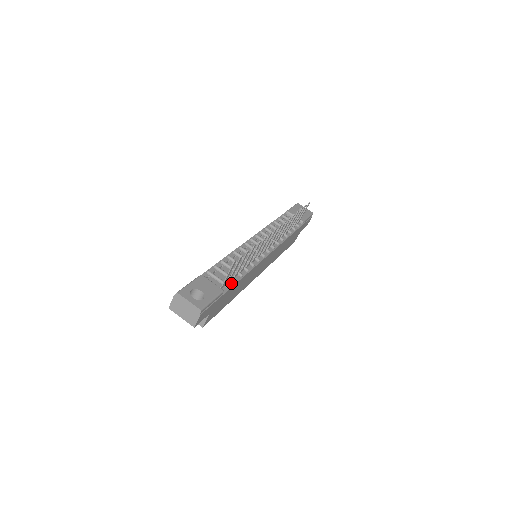
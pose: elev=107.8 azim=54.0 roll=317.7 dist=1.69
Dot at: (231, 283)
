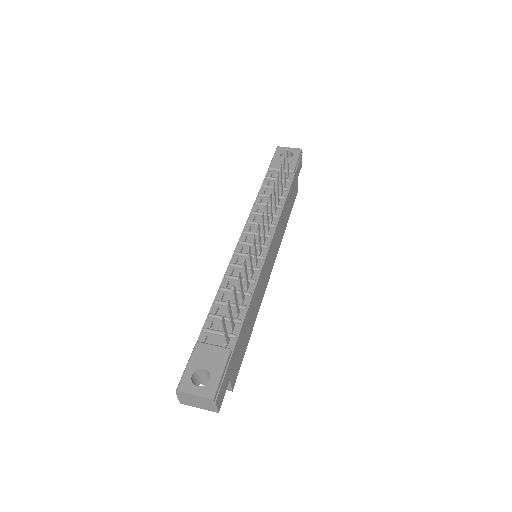
Dot at: (236, 328)
